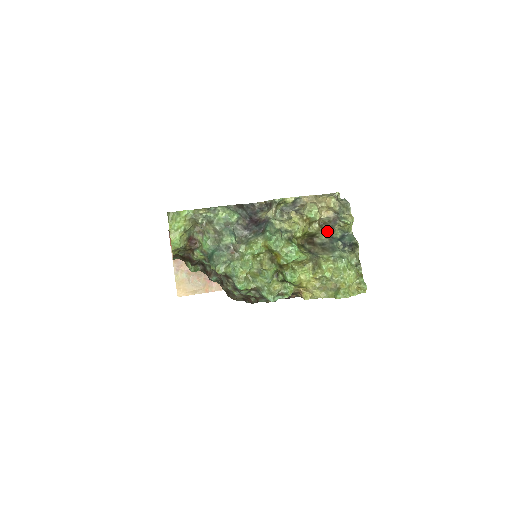
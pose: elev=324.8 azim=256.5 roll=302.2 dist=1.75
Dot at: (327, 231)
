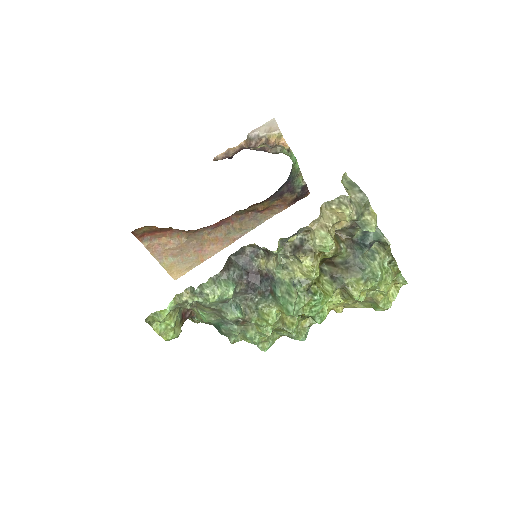
Dot at: (345, 239)
